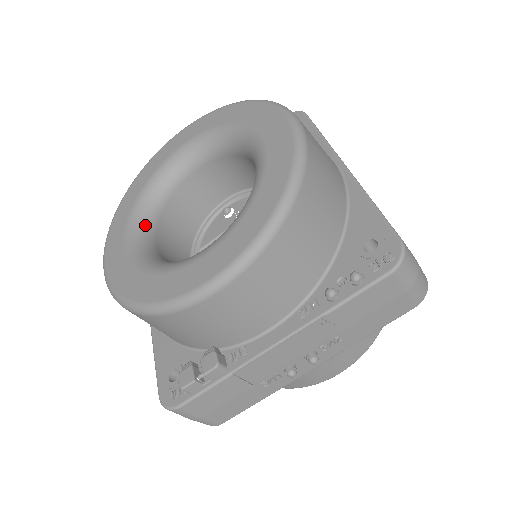
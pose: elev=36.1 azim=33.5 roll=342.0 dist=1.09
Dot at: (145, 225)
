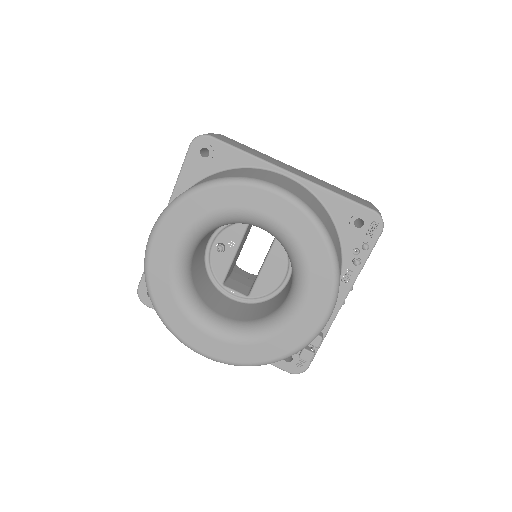
Dot at: (205, 313)
